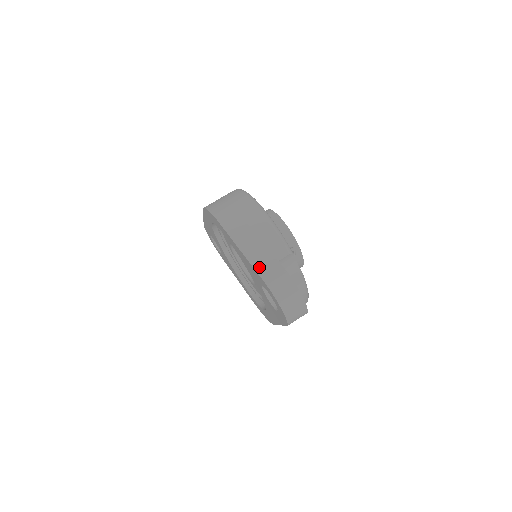
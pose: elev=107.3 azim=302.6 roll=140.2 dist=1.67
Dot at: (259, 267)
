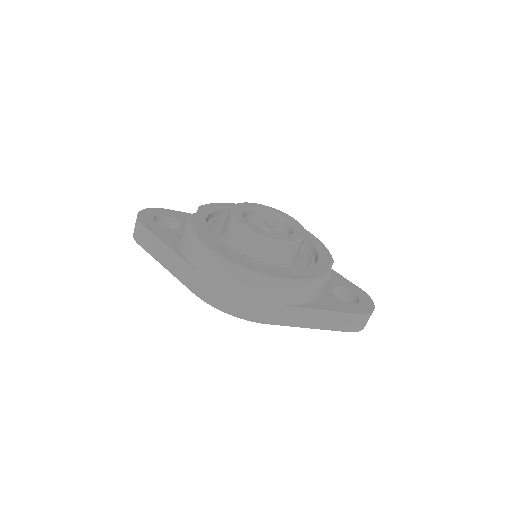
Dot at: (337, 328)
